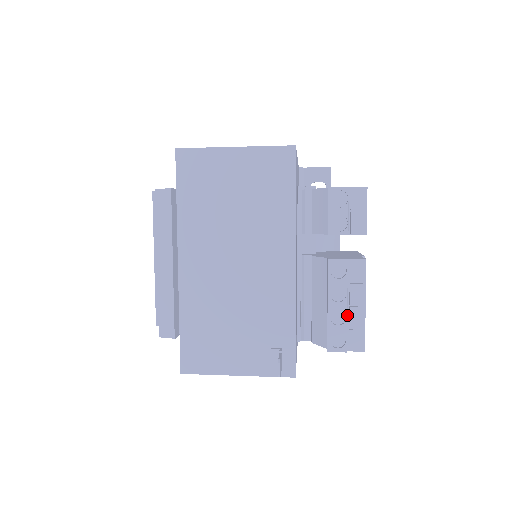
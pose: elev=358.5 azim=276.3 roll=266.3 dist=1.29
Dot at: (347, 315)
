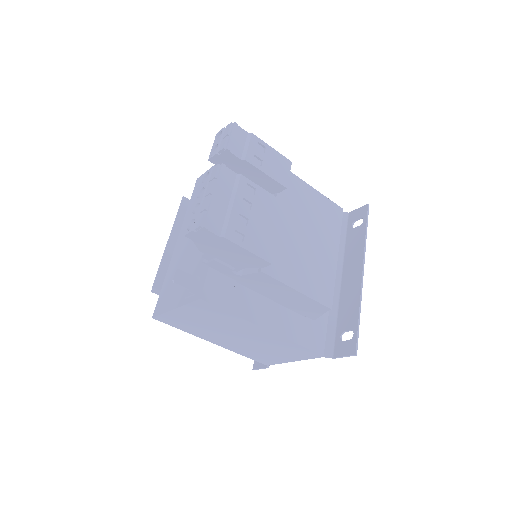
Dot at: occluded
